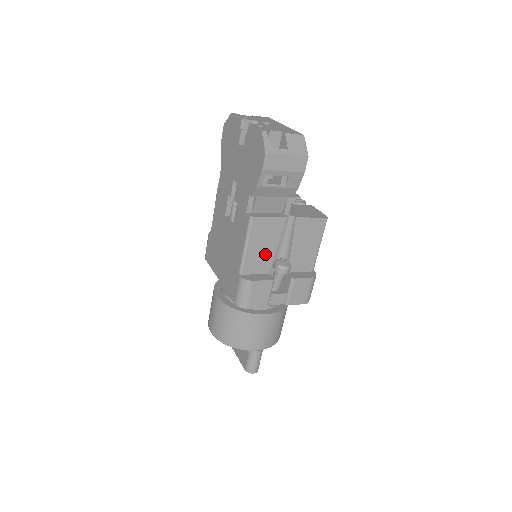
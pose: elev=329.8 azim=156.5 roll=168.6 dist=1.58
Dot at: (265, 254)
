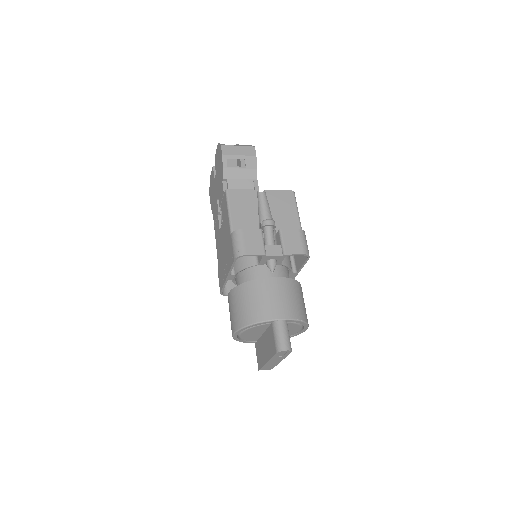
Dot at: (249, 218)
